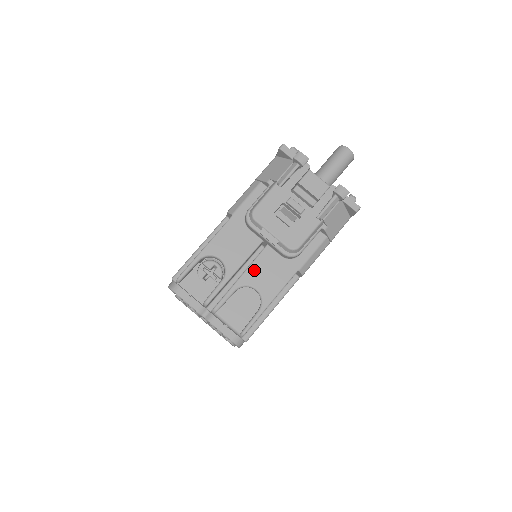
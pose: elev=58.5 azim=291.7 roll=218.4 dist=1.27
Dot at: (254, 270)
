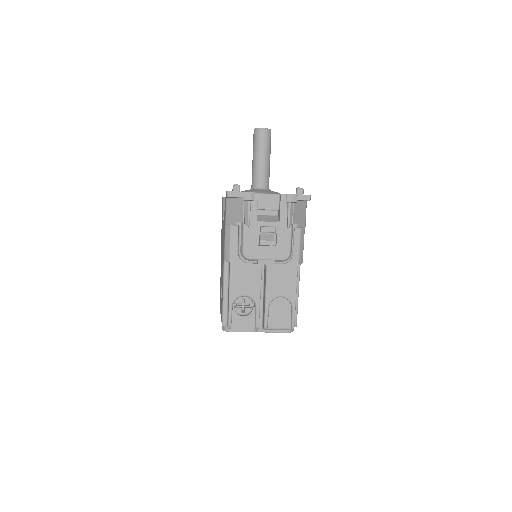
Dot at: (271, 286)
